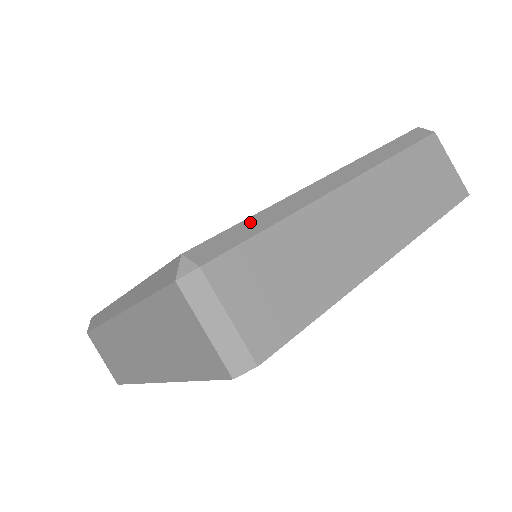
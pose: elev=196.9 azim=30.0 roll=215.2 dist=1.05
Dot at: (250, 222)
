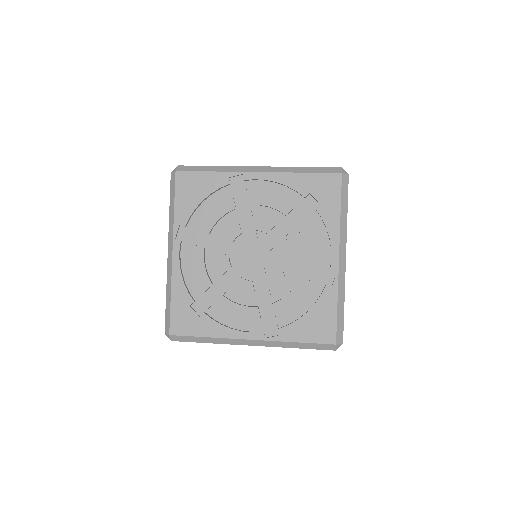
Dot at: (339, 312)
